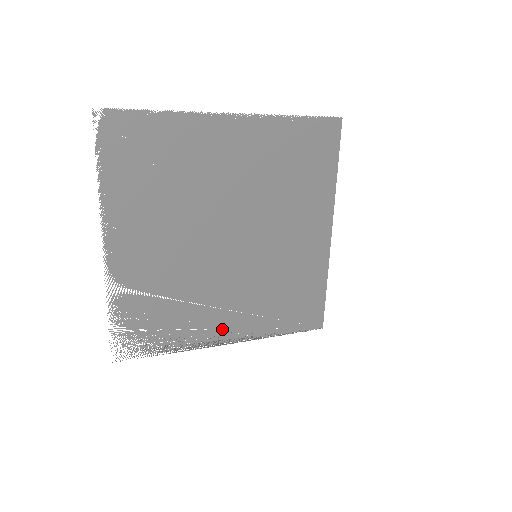
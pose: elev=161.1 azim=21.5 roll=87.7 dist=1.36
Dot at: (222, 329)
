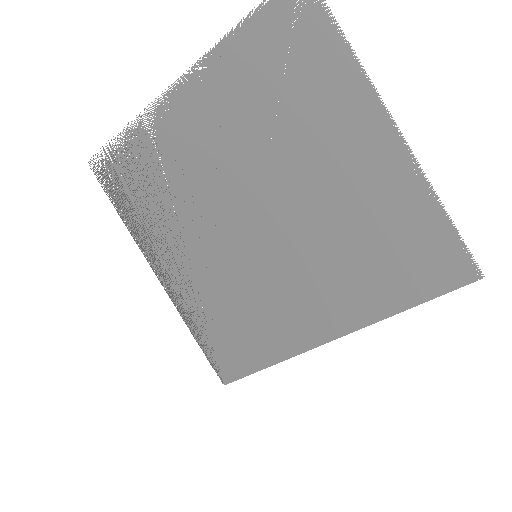
Dot at: (167, 261)
